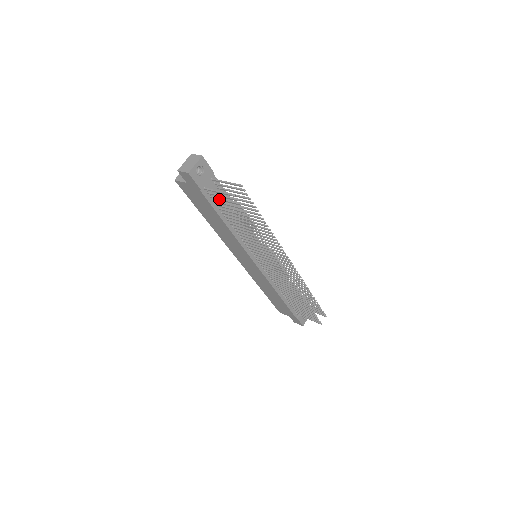
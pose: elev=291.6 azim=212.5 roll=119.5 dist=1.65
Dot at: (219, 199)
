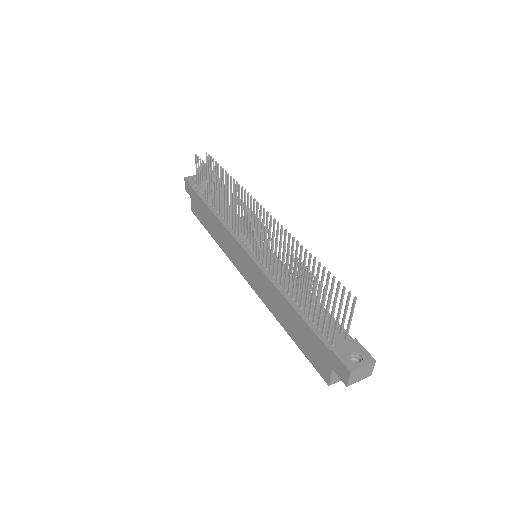
Dot at: (200, 183)
